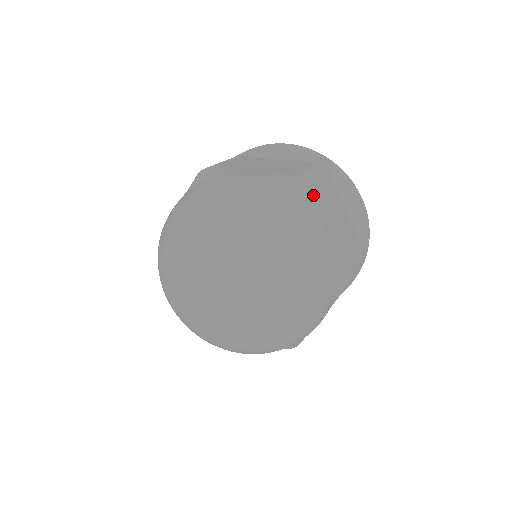
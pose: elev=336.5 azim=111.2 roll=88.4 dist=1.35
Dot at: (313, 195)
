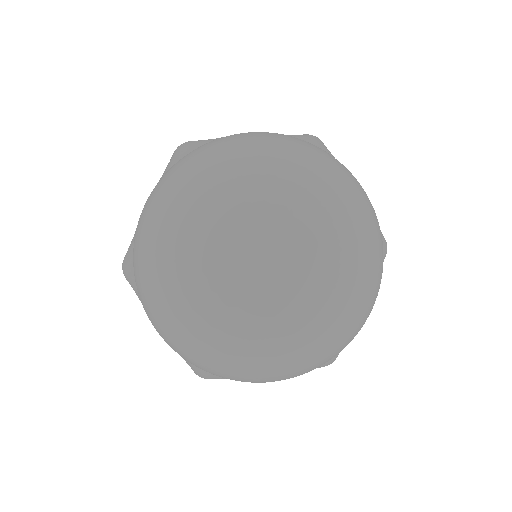
Dot at: occluded
